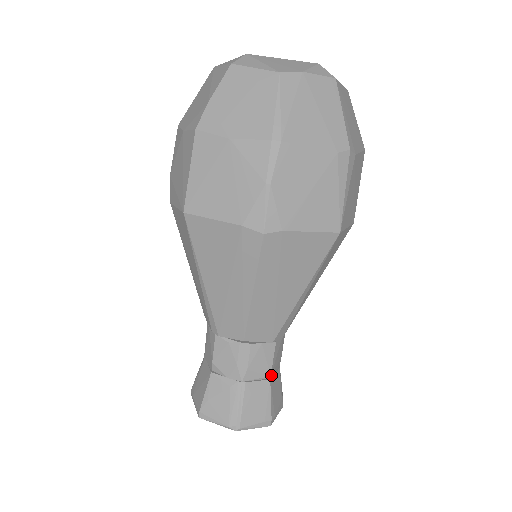
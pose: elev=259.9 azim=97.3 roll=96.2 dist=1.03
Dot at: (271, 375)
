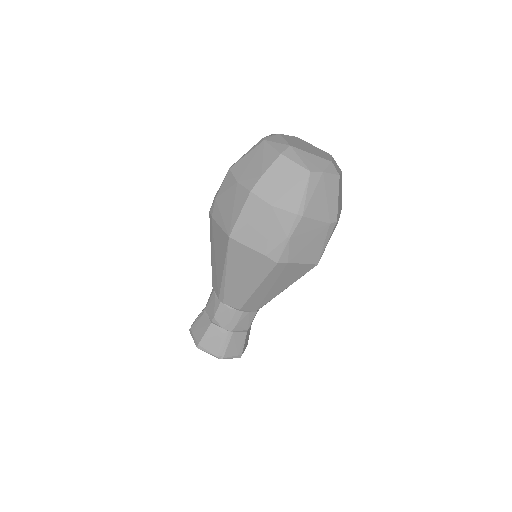
Dot at: occluded
